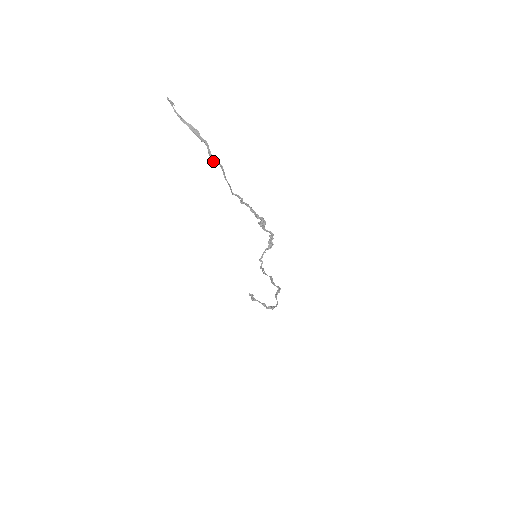
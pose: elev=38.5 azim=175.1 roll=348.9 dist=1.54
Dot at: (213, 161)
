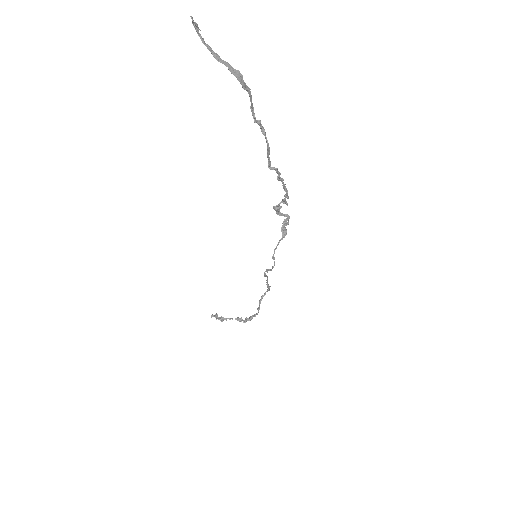
Dot at: (255, 121)
